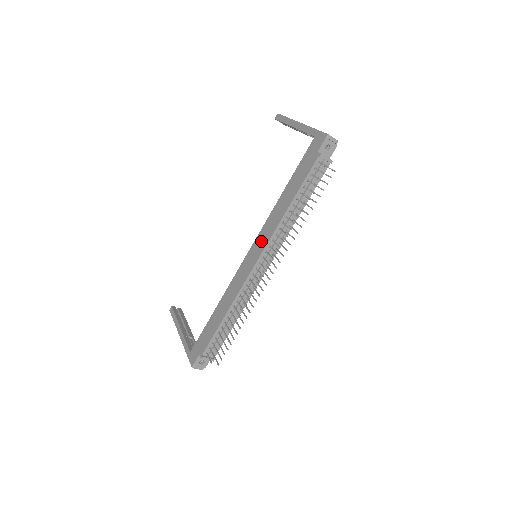
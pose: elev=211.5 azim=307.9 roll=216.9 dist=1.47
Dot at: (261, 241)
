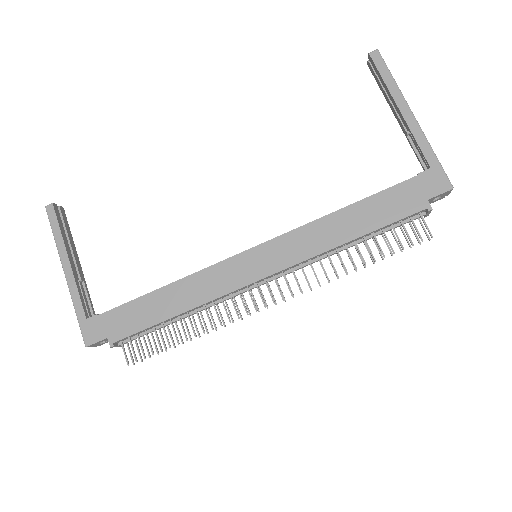
Dot at: (282, 253)
